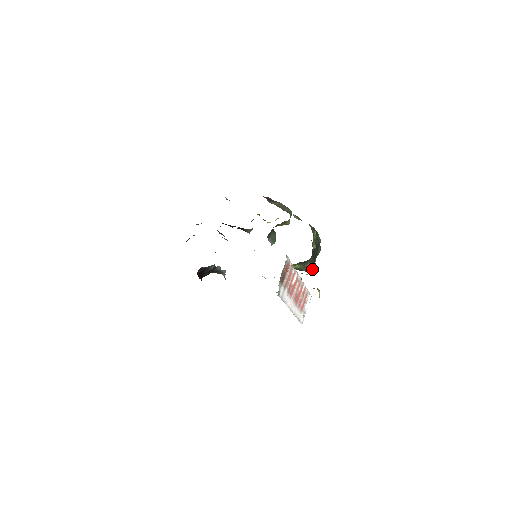
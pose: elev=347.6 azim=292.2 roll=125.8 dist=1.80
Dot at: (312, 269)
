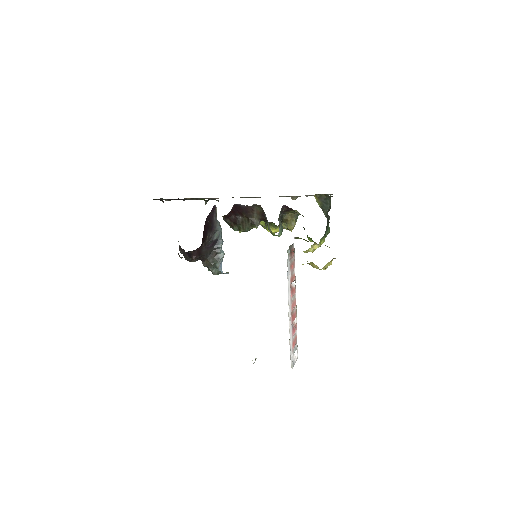
Dot at: occluded
